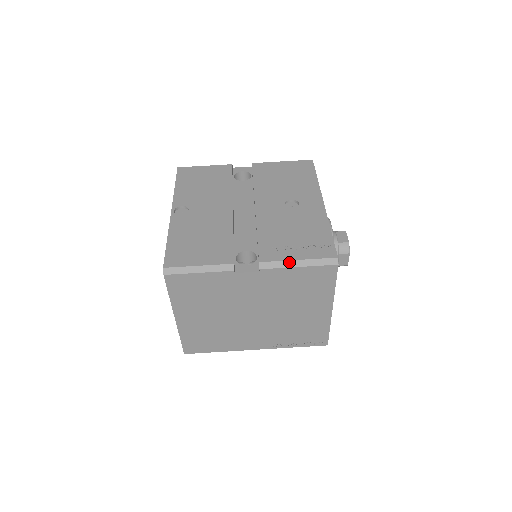
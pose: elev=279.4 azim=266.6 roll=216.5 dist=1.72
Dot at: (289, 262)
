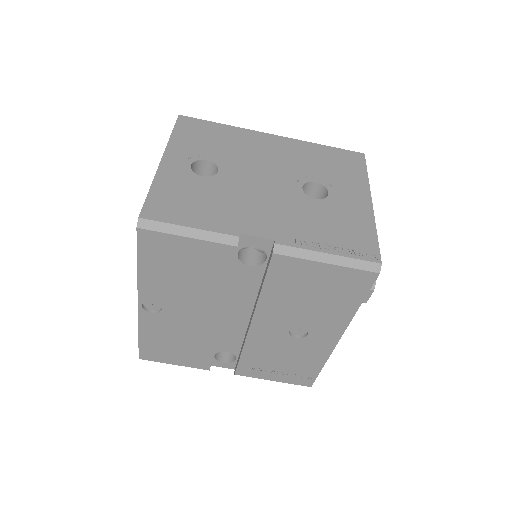
Dot at: (264, 379)
